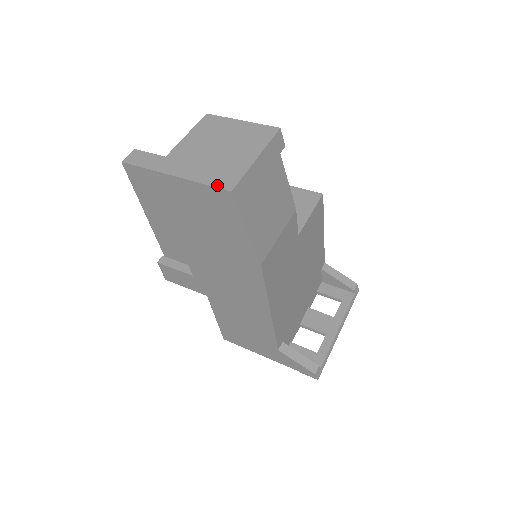
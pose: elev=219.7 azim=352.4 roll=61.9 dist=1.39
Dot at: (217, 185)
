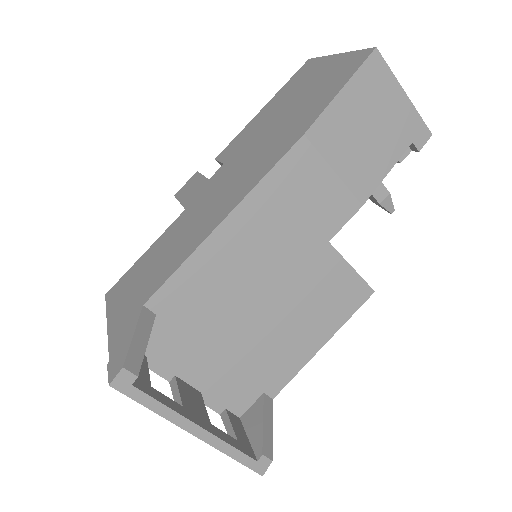
Dot at: occluded
